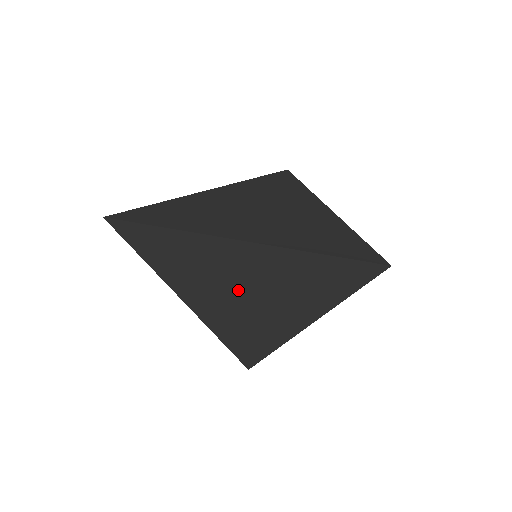
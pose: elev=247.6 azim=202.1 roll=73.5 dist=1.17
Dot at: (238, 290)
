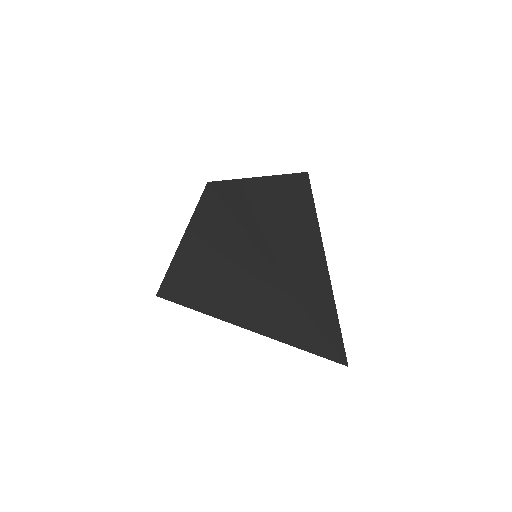
Dot at: (235, 288)
